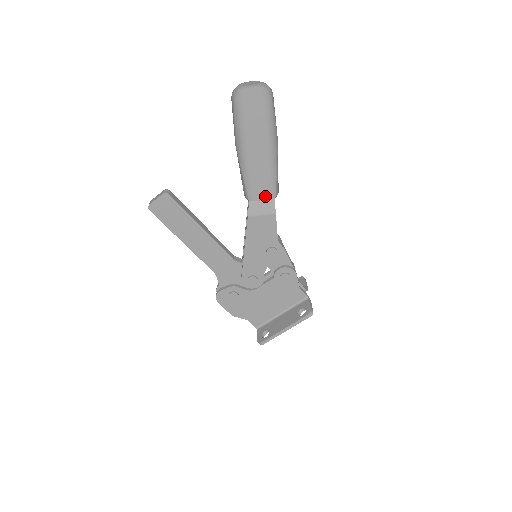
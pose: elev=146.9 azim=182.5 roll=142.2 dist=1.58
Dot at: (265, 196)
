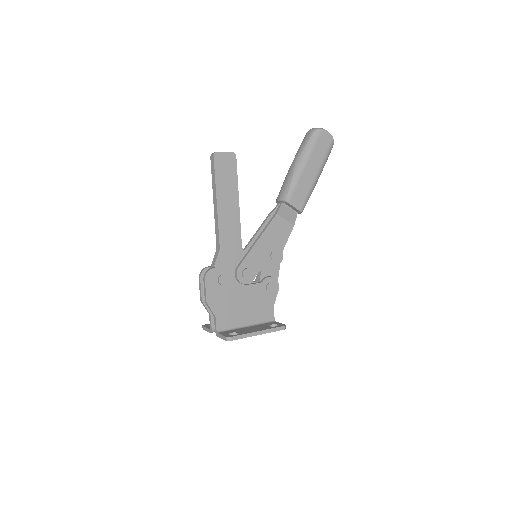
Dot at: (297, 205)
